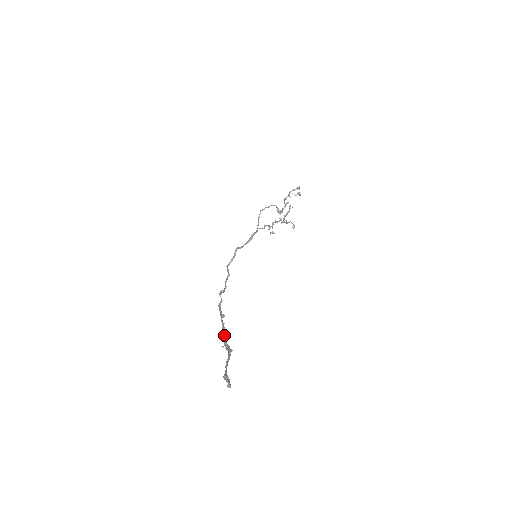
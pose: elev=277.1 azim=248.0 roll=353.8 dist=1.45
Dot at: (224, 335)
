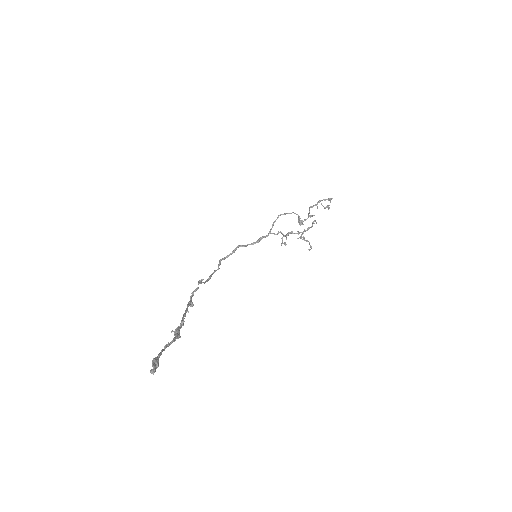
Dot at: (181, 321)
